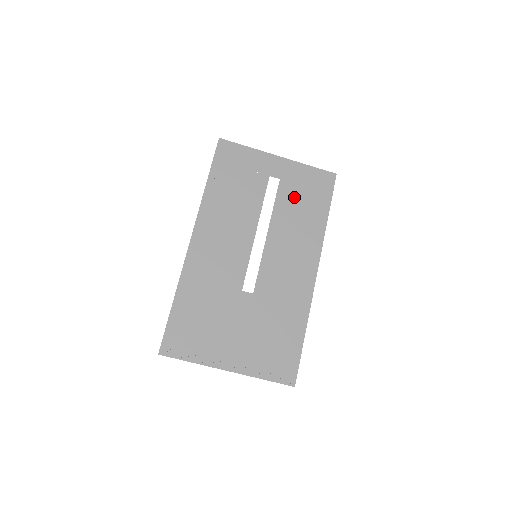
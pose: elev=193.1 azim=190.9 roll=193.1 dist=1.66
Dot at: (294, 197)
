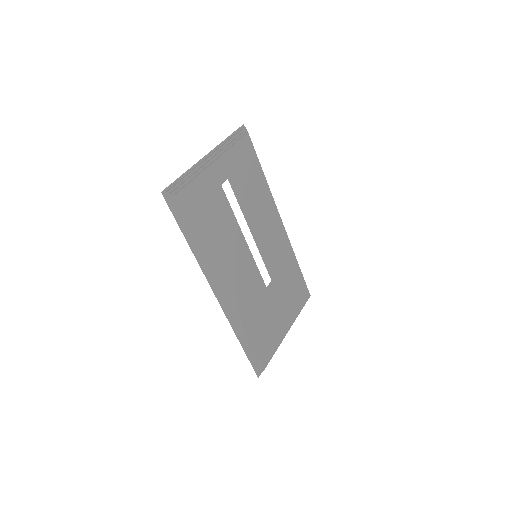
Dot at: (244, 183)
